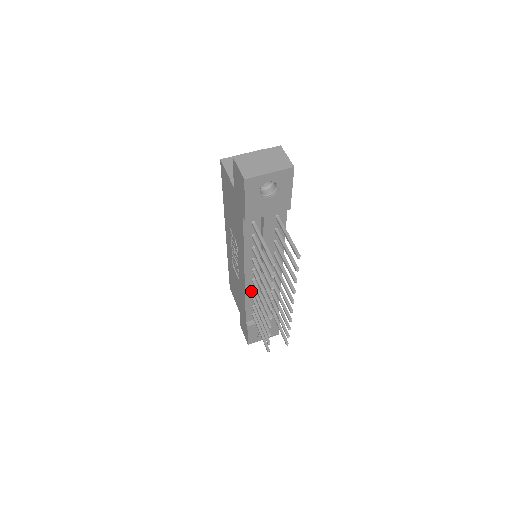
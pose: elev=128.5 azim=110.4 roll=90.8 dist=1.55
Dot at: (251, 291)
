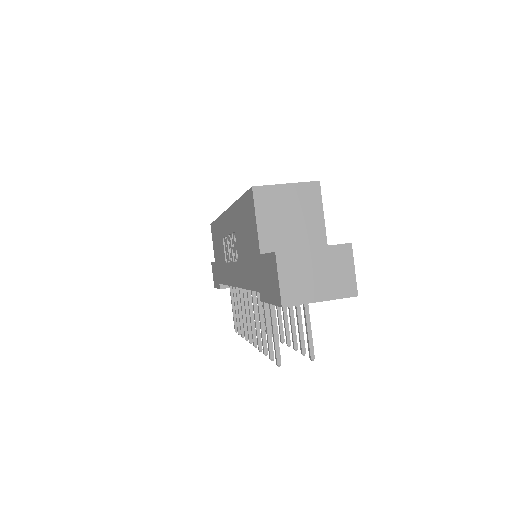
Dot at: occluded
